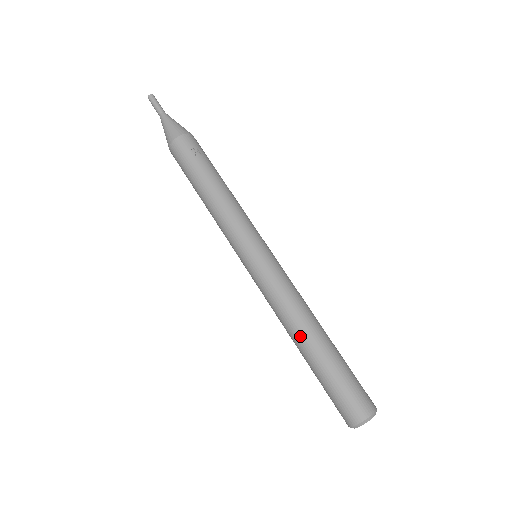
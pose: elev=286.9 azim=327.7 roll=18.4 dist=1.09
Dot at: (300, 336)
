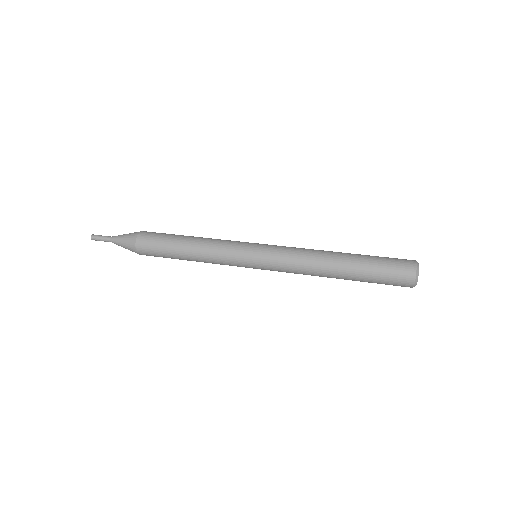
Dot at: (332, 255)
